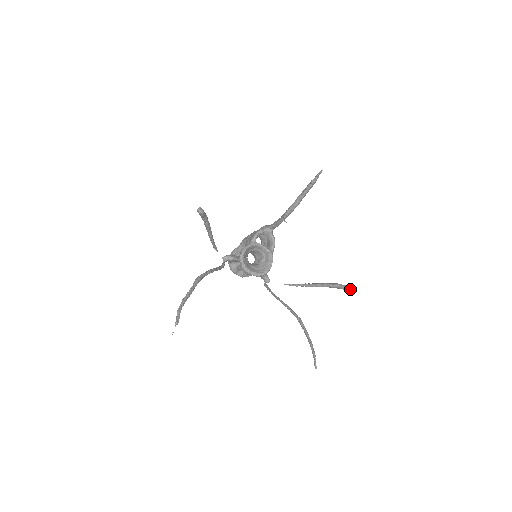
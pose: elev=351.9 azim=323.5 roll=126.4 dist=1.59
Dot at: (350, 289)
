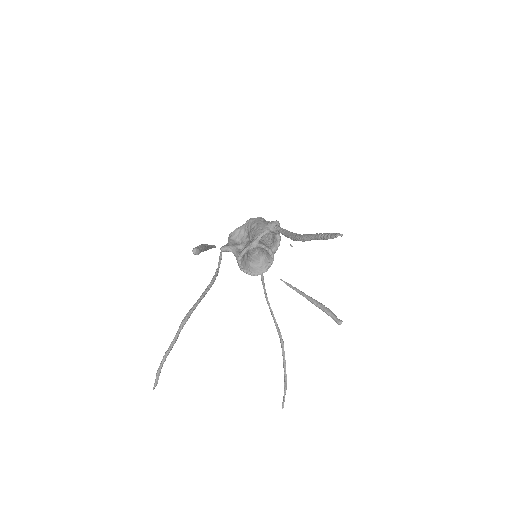
Dot at: (340, 324)
